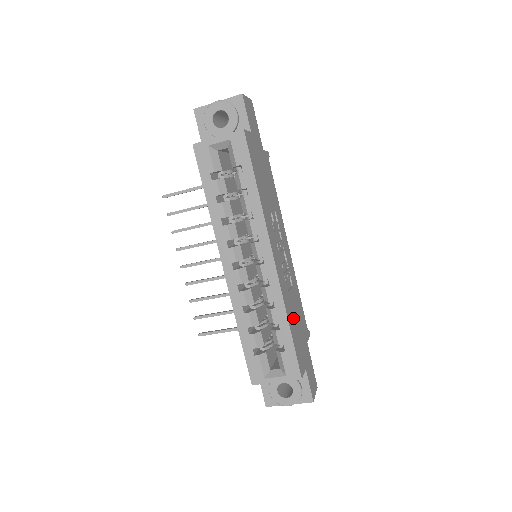
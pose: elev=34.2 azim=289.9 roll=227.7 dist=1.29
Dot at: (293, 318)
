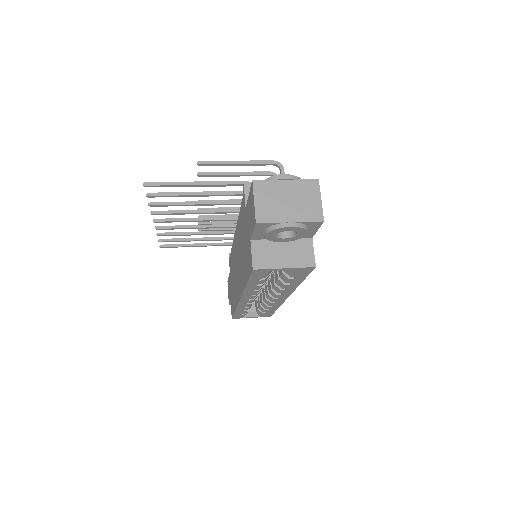
Dot at: occluded
